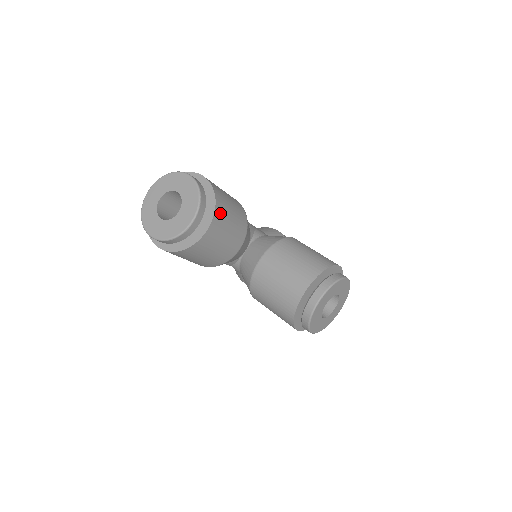
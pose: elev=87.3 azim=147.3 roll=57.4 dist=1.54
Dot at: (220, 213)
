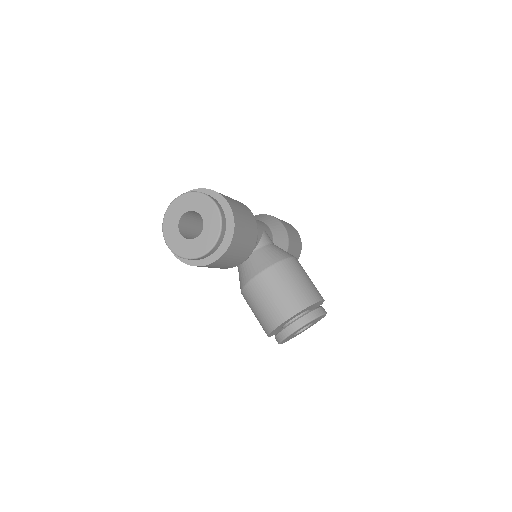
Dot at: (234, 244)
